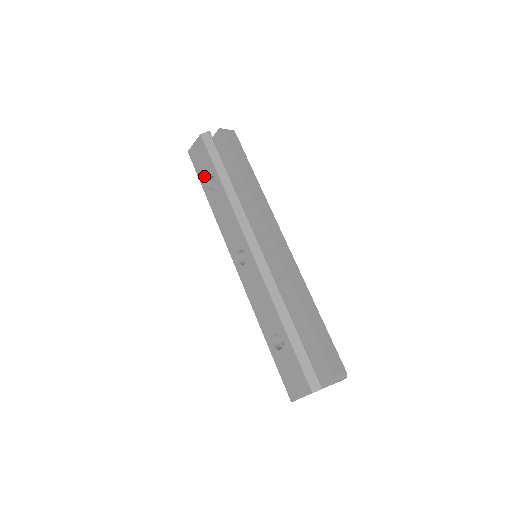
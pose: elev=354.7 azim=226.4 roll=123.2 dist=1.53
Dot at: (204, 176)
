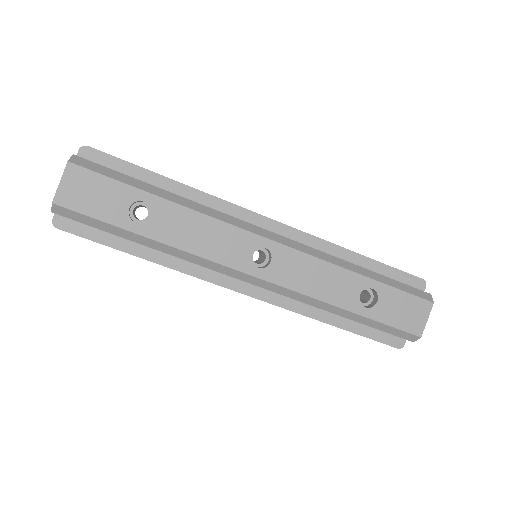
Dot at: (118, 212)
